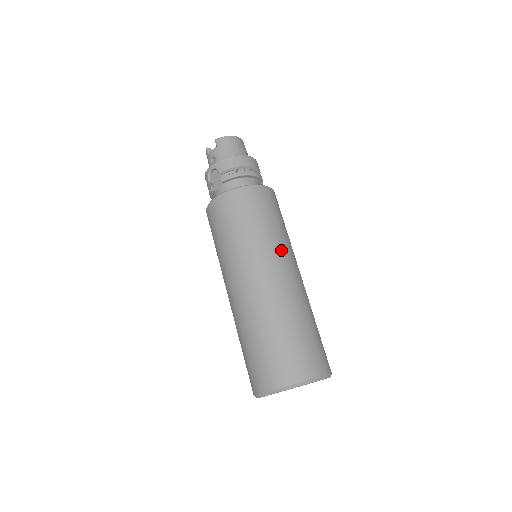
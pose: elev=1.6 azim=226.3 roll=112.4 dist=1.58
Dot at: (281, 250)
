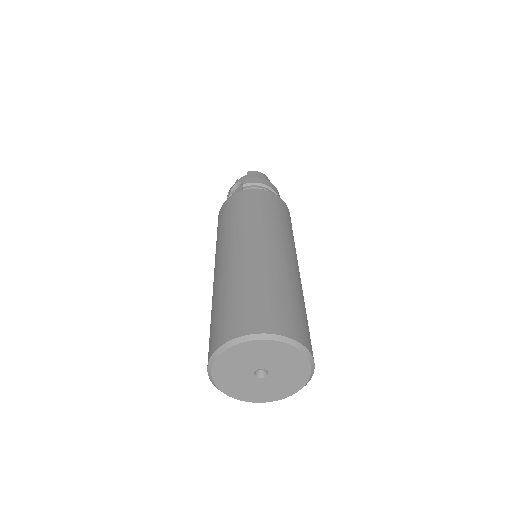
Dot at: (286, 239)
